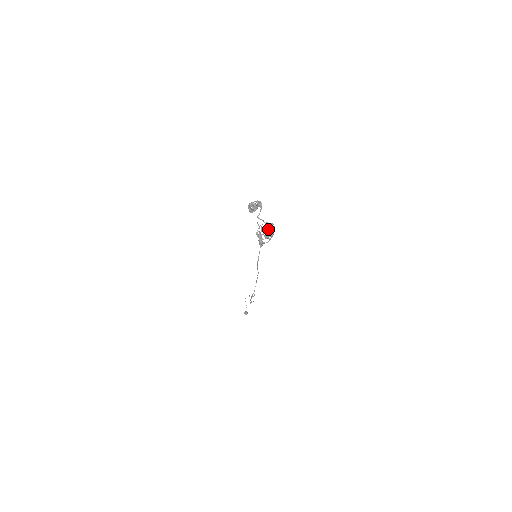
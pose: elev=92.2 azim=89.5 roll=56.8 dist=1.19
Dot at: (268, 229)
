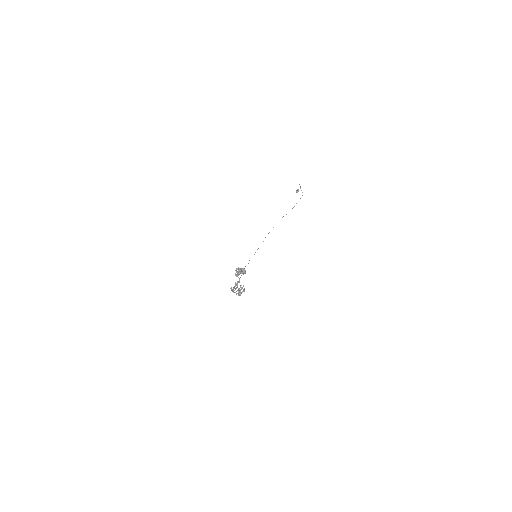
Dot at: (239, 291)
